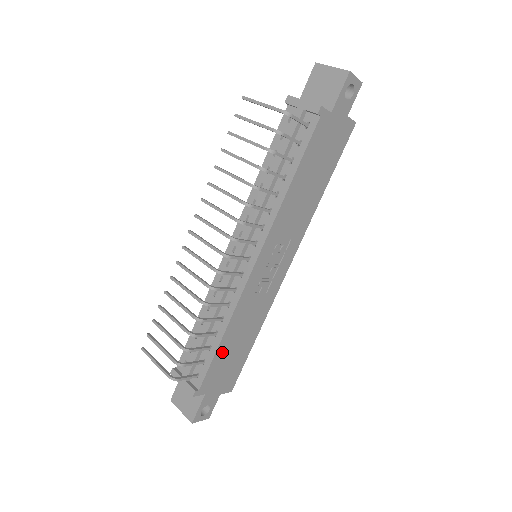
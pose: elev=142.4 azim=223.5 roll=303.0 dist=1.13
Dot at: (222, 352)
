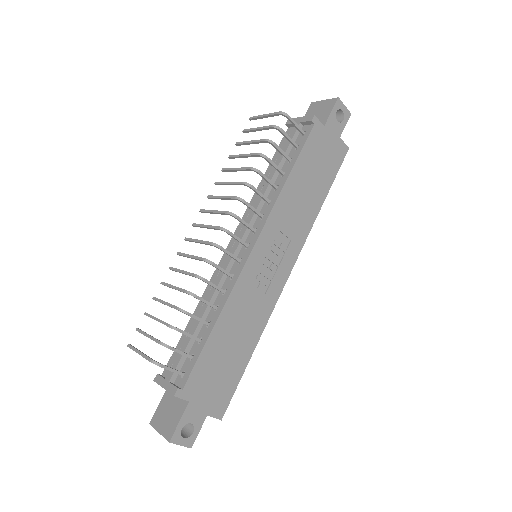
Dot at: (213, 348)
